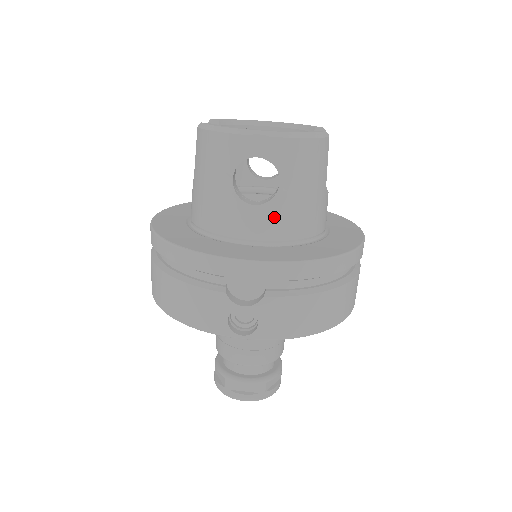
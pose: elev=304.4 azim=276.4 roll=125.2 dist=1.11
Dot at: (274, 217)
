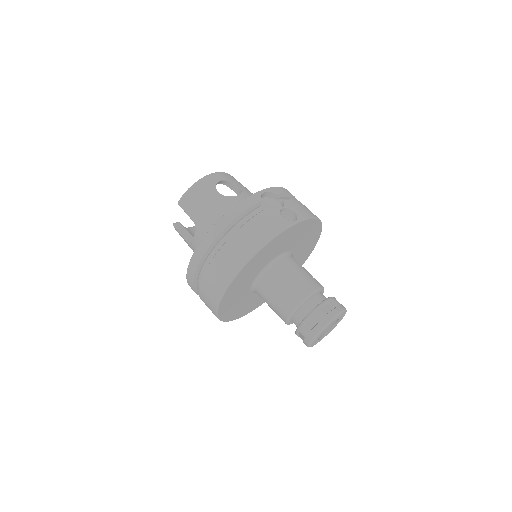
Dot at: occluded
